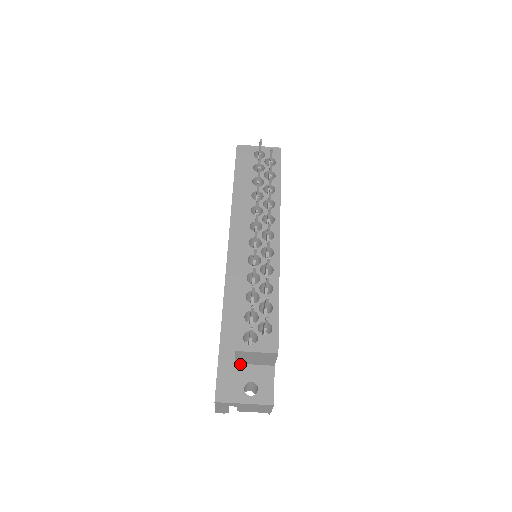
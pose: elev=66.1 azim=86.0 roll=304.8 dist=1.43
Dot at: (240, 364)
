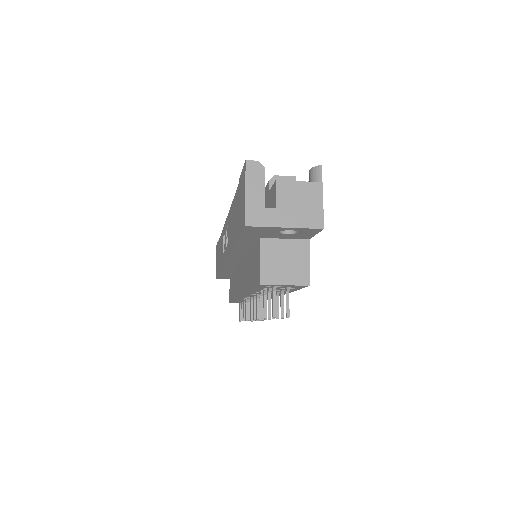
Dot at: occluded
